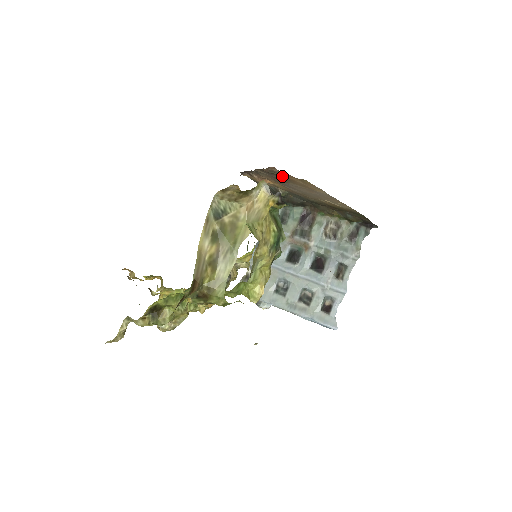
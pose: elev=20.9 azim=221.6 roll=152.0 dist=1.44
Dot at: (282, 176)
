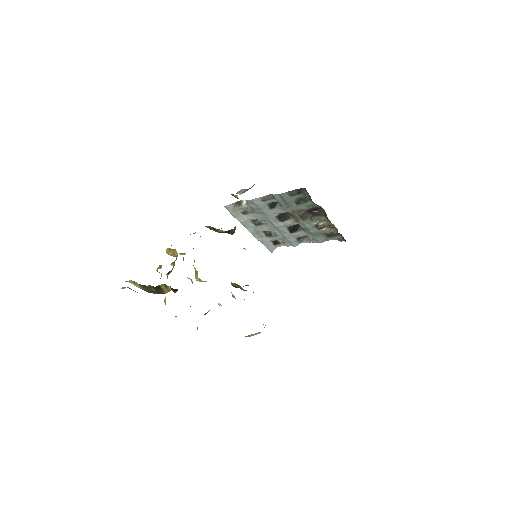
Dot at: occluded
